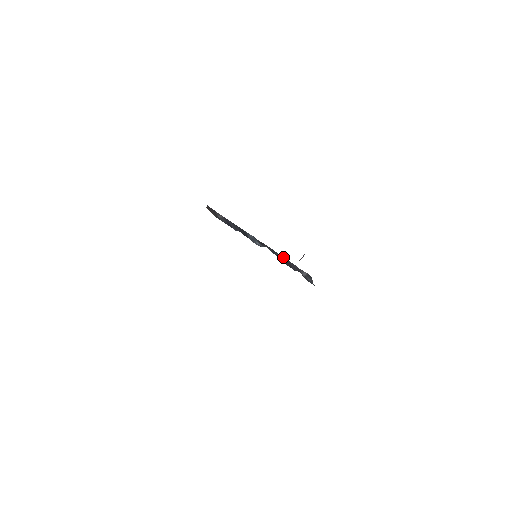
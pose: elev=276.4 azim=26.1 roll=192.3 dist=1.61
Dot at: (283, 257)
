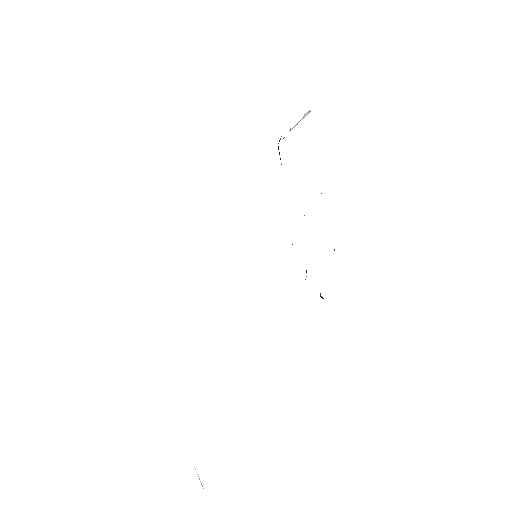
Dot at: occluded
